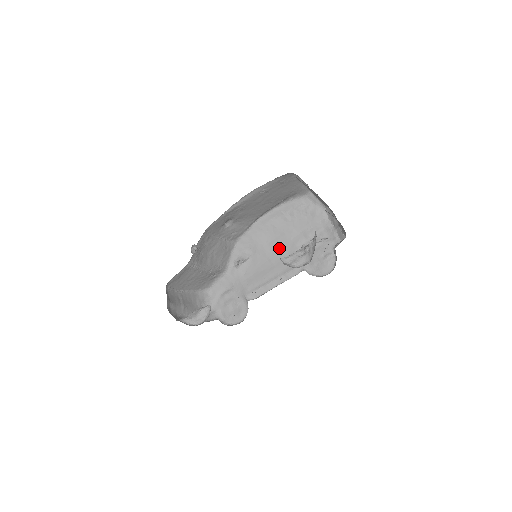
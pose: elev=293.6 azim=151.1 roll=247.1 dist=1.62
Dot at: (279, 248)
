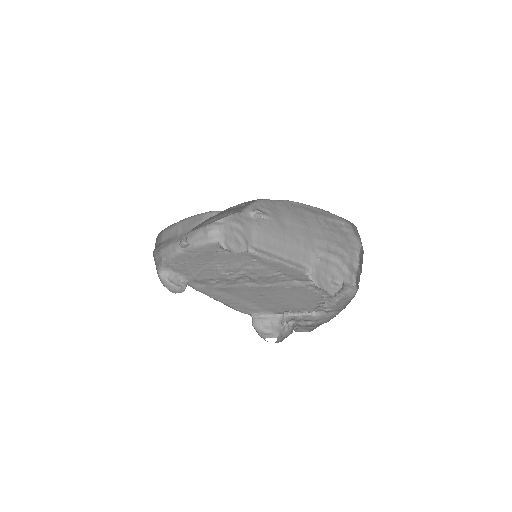
Dot at: (298, 235)
